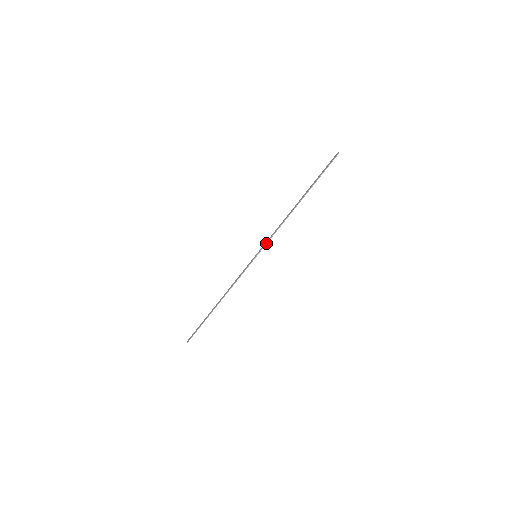
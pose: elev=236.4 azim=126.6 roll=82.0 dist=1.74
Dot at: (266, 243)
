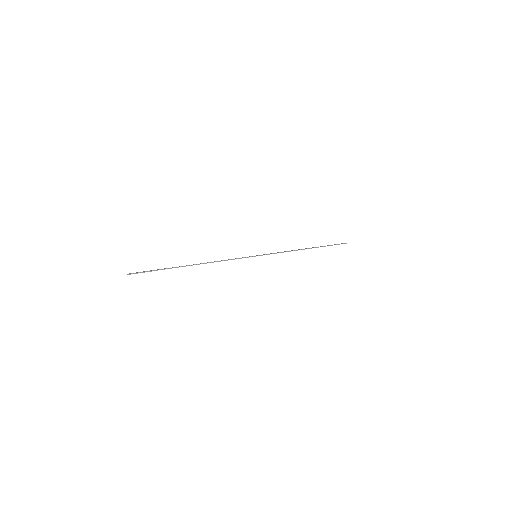
Dot at: (271, 253)
